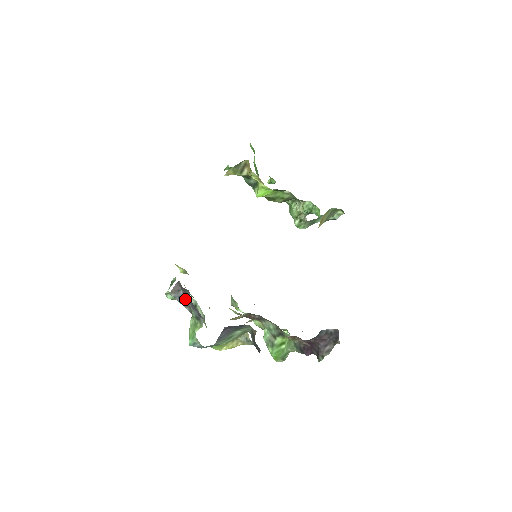
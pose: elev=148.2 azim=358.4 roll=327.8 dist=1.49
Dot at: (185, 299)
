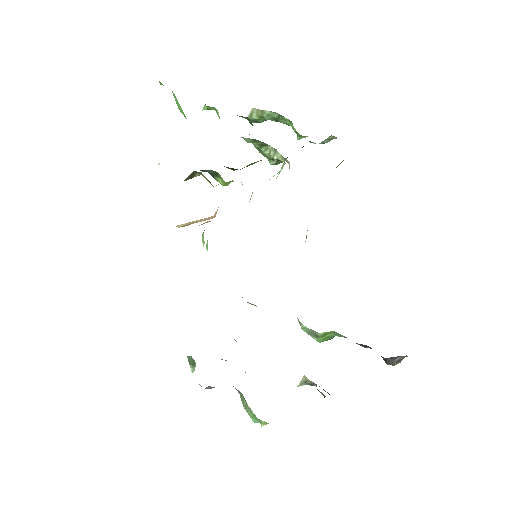
Dot at: occluded
